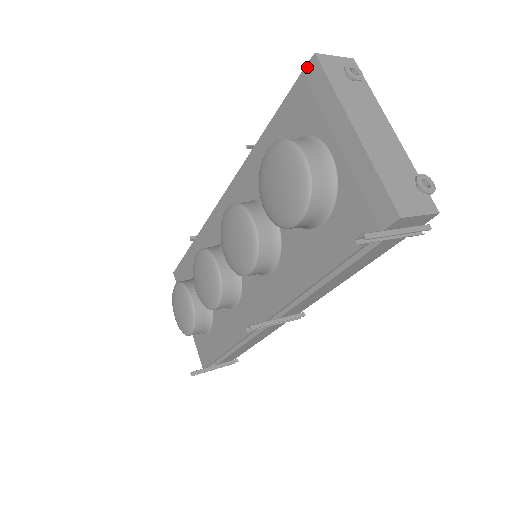
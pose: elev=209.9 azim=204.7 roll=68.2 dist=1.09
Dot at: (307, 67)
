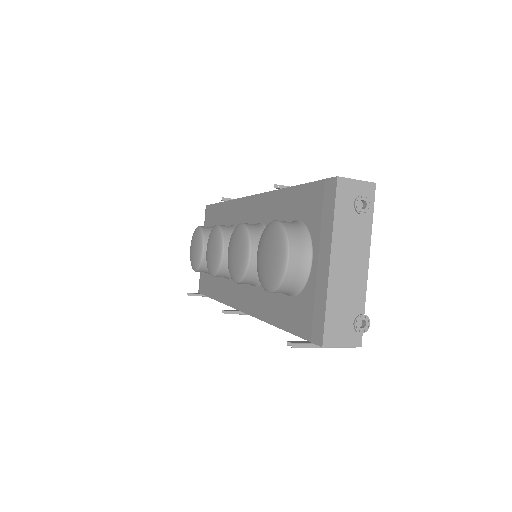
Dot at: (329, 180)
